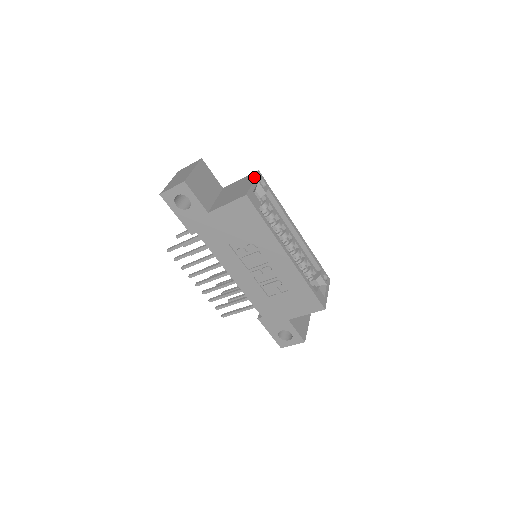
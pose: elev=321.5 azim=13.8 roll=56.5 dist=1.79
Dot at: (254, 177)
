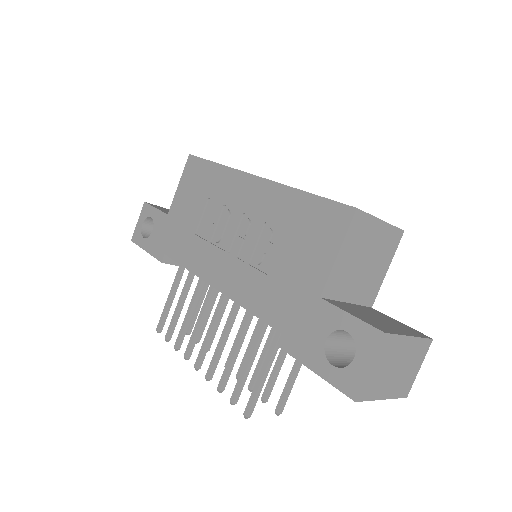
Dot at: occluded
